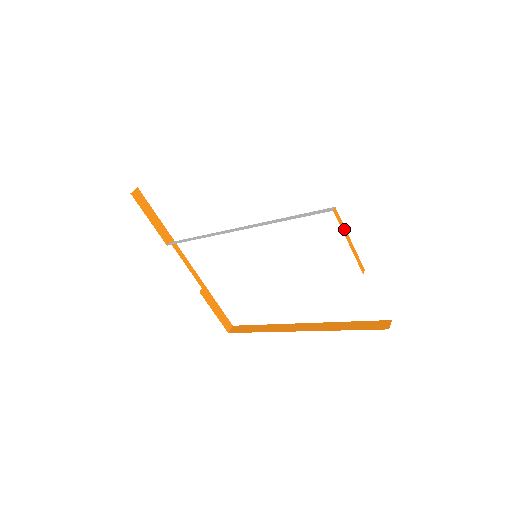
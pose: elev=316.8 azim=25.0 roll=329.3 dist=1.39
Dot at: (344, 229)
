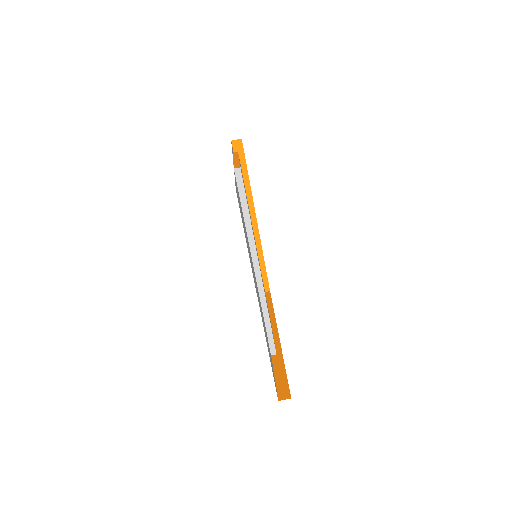
Dot at: occluded
